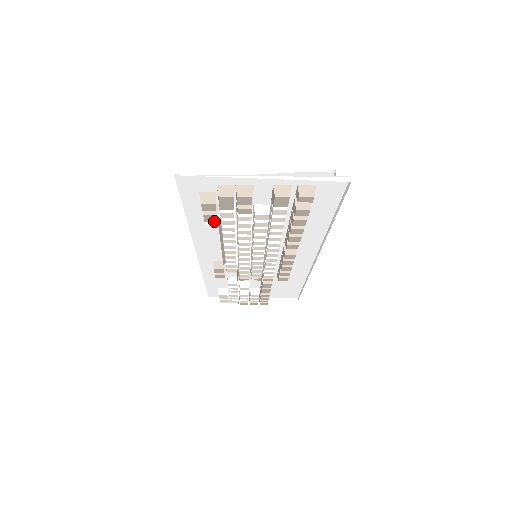
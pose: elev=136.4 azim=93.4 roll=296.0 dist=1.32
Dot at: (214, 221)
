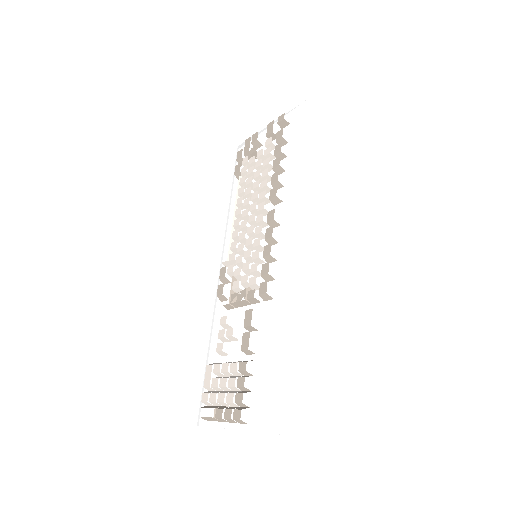
Dot at: (238, 172)
